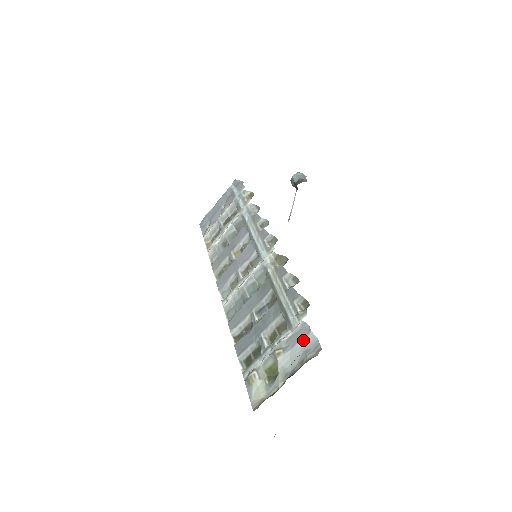
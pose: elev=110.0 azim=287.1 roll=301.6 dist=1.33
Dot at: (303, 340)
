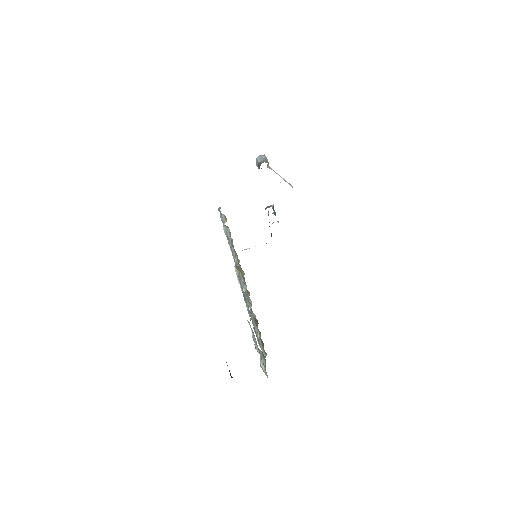
Dot at: (253, 333)
